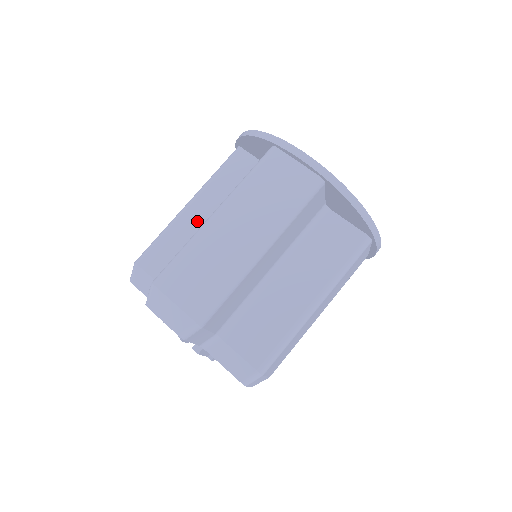
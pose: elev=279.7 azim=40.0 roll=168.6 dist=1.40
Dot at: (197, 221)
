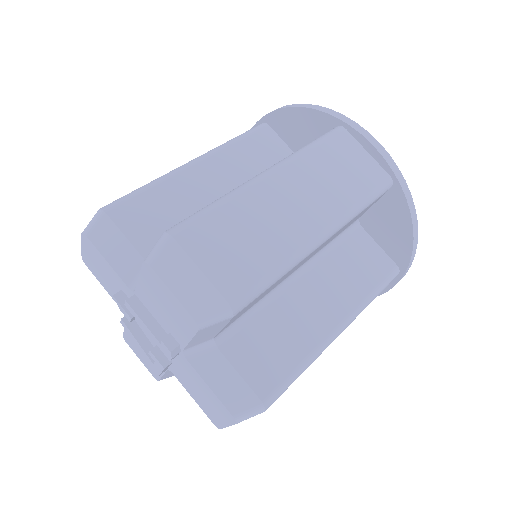
Dot at: occluded
